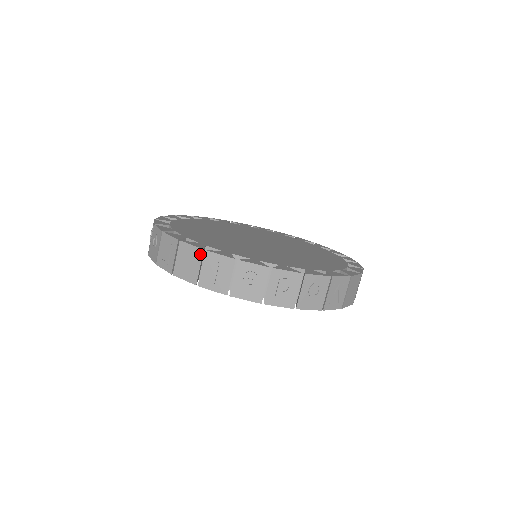
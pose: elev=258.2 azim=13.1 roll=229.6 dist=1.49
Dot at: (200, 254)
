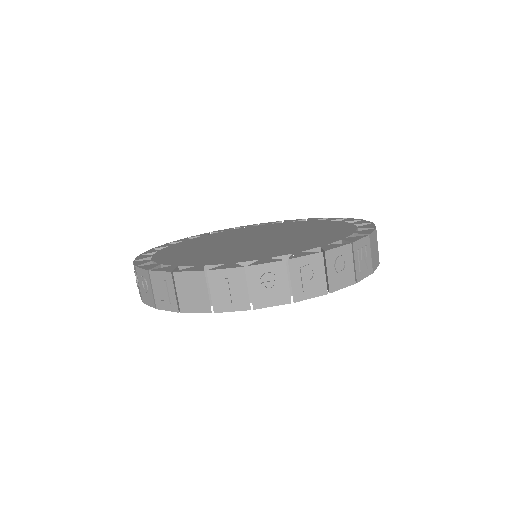
Dot at: (202, 277)
